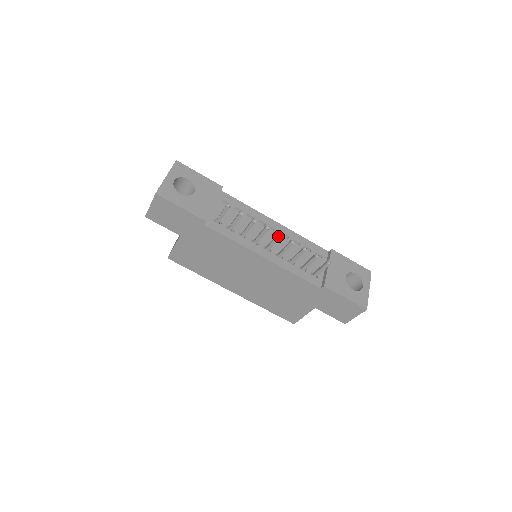
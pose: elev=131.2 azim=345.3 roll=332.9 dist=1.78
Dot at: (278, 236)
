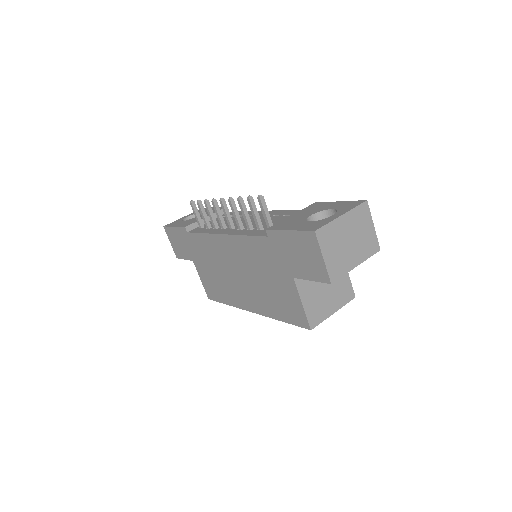
Dot at: (220, 202)
